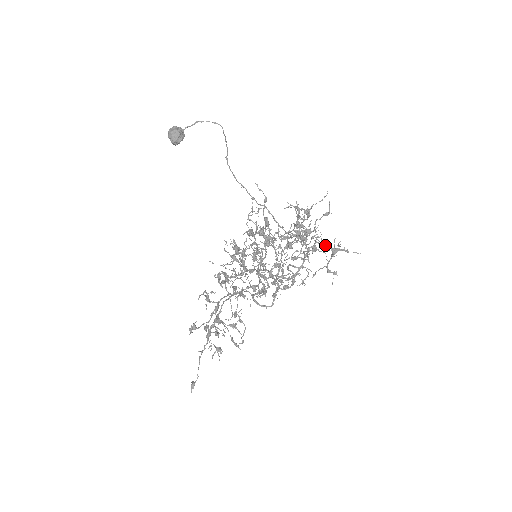
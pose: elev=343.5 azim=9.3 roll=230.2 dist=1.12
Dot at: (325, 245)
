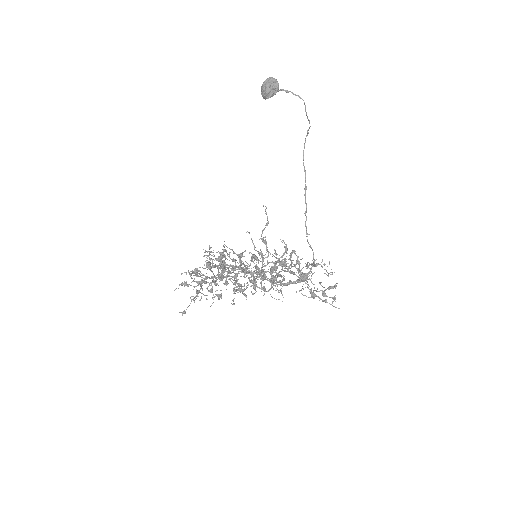
Dot at: occluded
